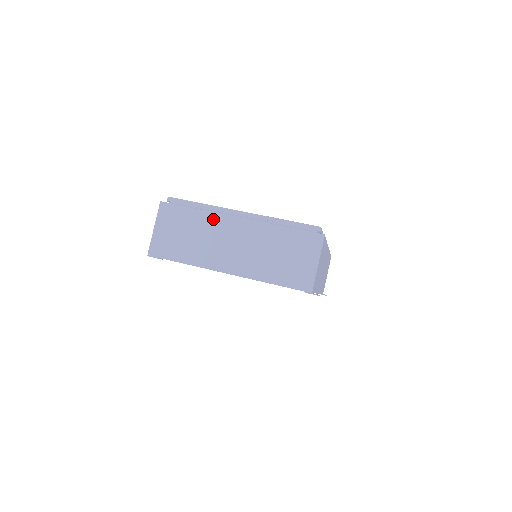
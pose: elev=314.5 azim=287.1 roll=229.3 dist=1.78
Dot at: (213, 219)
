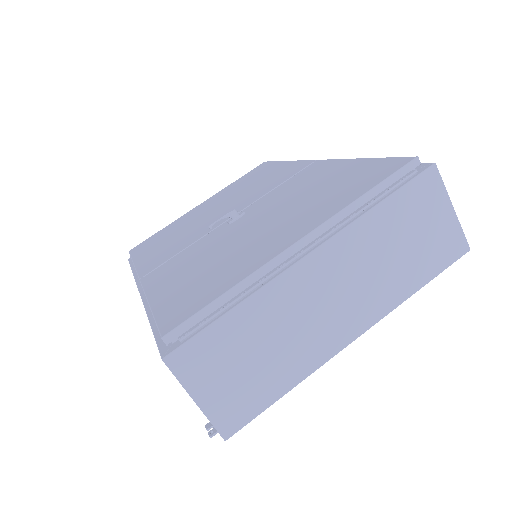
Dot at: (273, 296)
